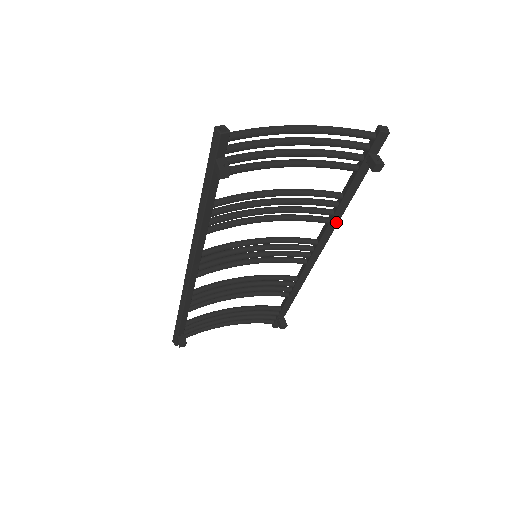
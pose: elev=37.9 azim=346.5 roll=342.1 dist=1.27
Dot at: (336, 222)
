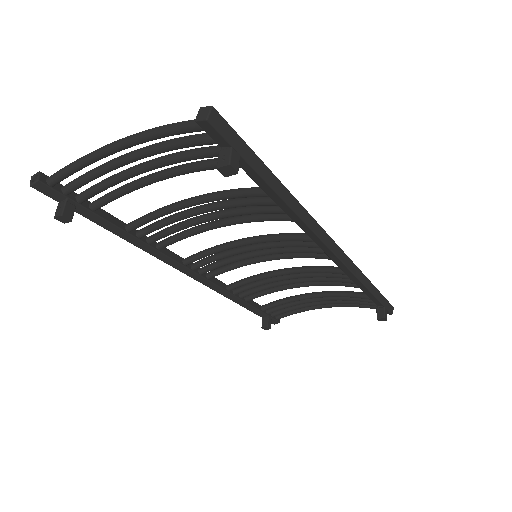
Dot at: (300, 221)
